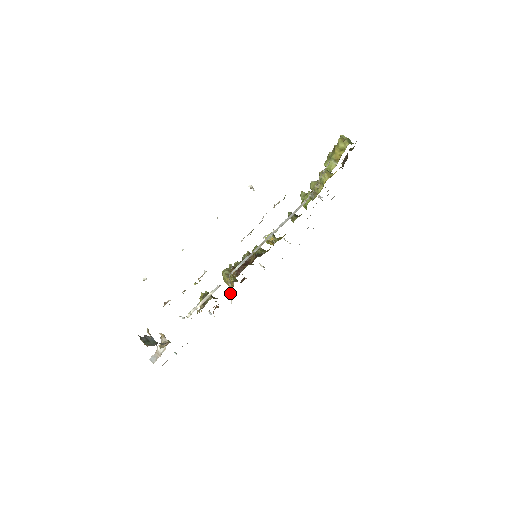
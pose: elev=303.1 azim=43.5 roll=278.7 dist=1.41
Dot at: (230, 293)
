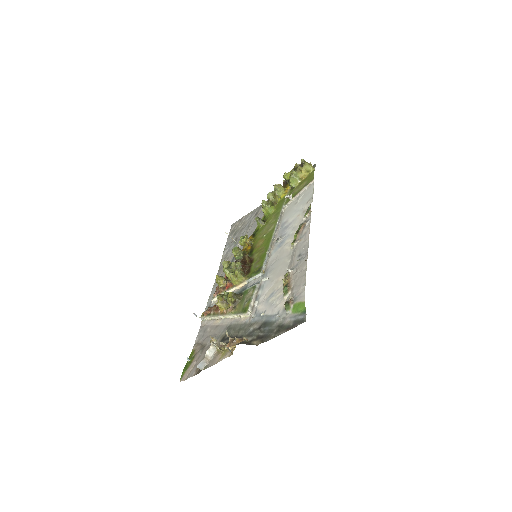
Dot at: occluded
